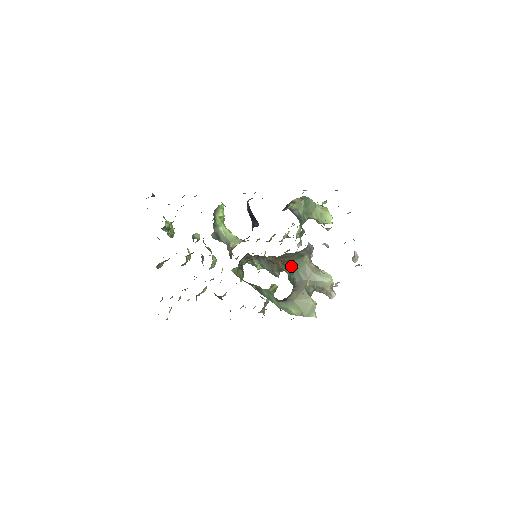
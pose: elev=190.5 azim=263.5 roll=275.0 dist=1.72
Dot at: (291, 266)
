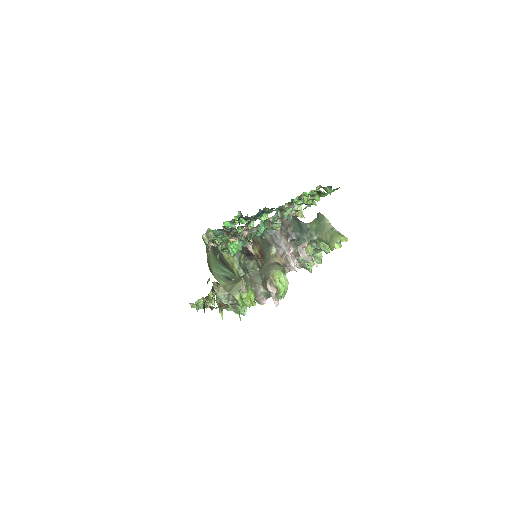
Dot at: occluded
